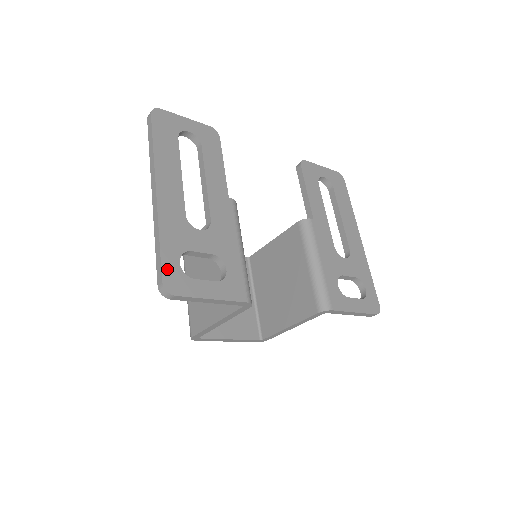
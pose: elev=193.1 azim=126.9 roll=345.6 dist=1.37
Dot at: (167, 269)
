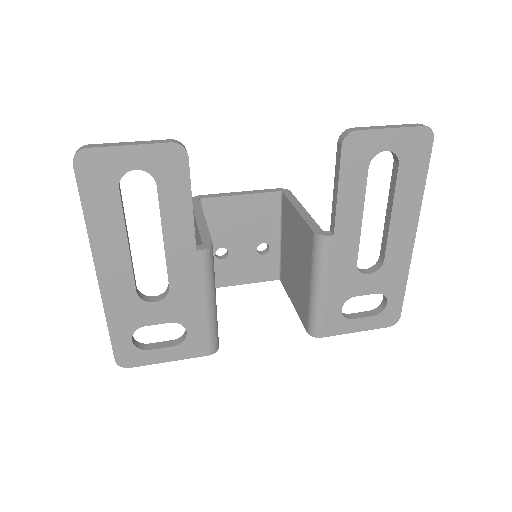
Dot at: (119, 349)
